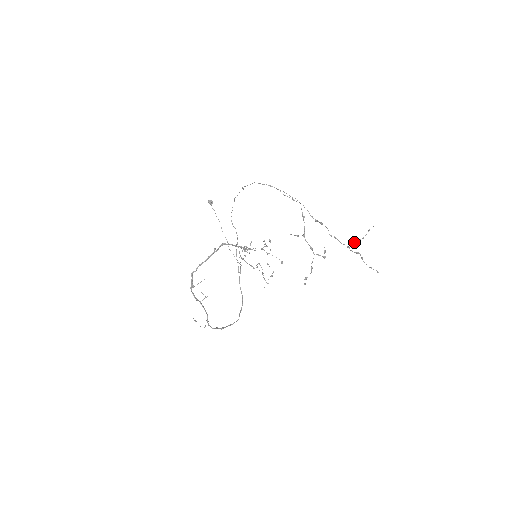
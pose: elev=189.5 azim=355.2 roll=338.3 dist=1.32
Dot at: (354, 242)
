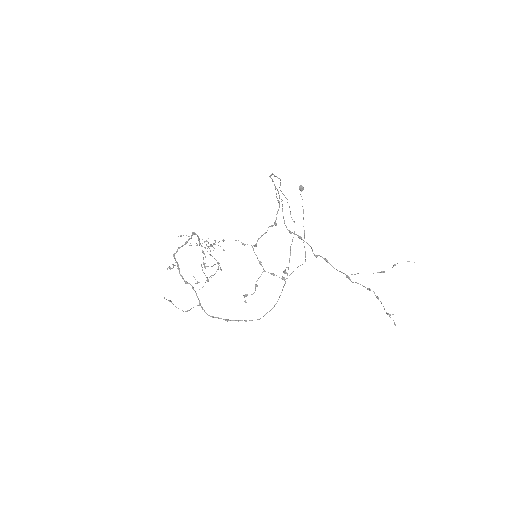
Dot at: occluded
